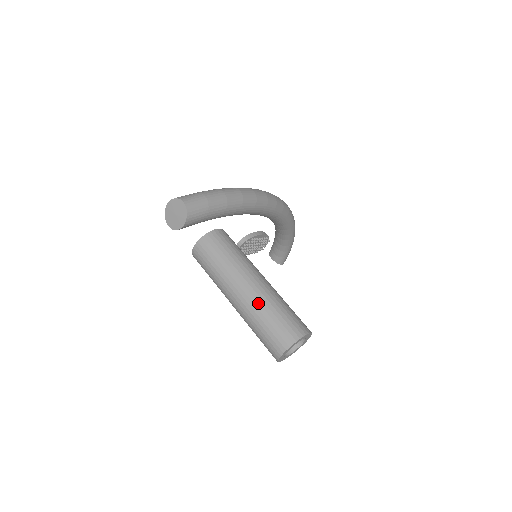
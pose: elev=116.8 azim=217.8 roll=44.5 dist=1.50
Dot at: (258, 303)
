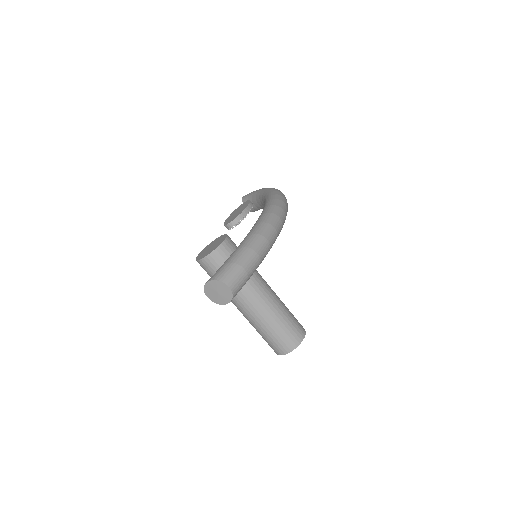
Dot at: (266, 317)
